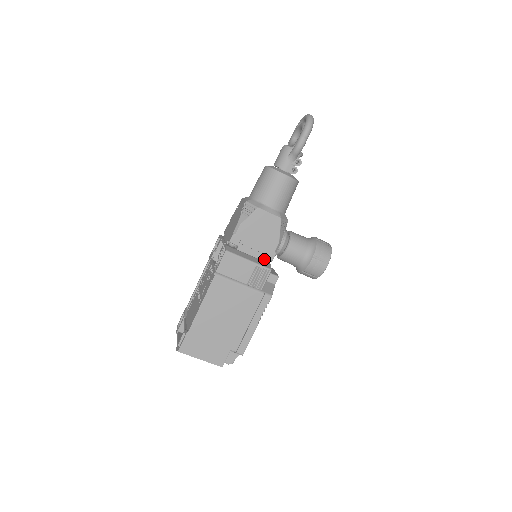
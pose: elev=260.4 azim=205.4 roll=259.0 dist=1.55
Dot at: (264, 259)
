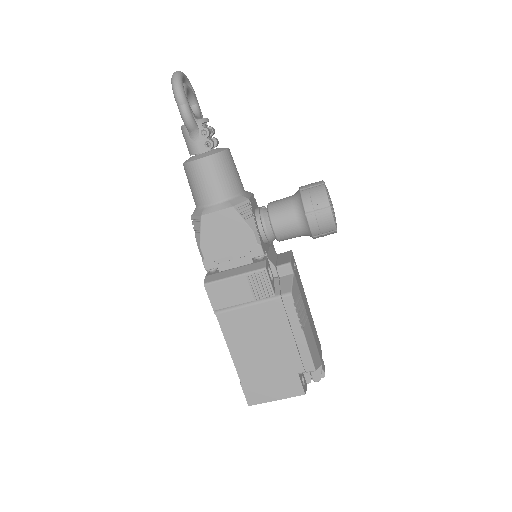
Dot at: (255, 259)
